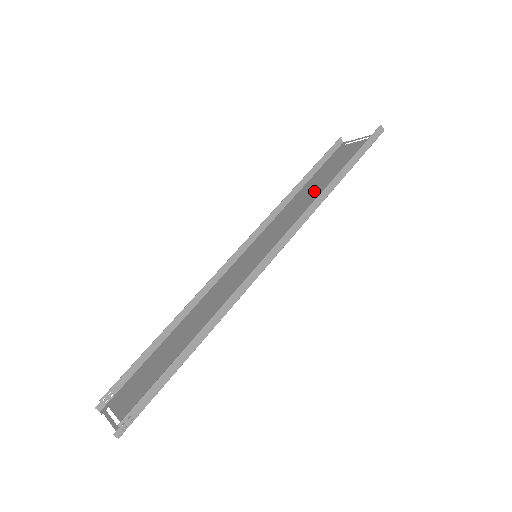
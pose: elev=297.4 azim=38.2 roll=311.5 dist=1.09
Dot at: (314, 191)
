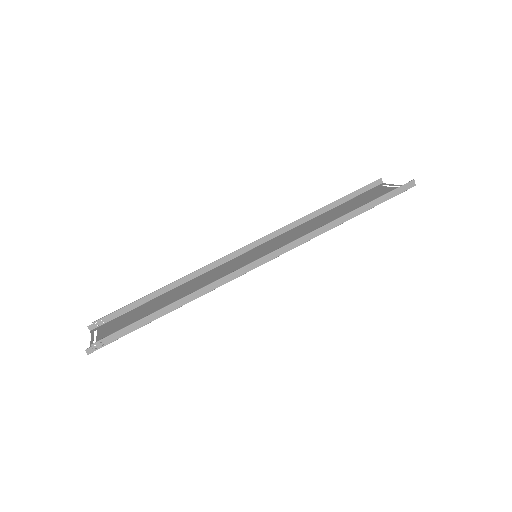
Dot at: (331, 218)
